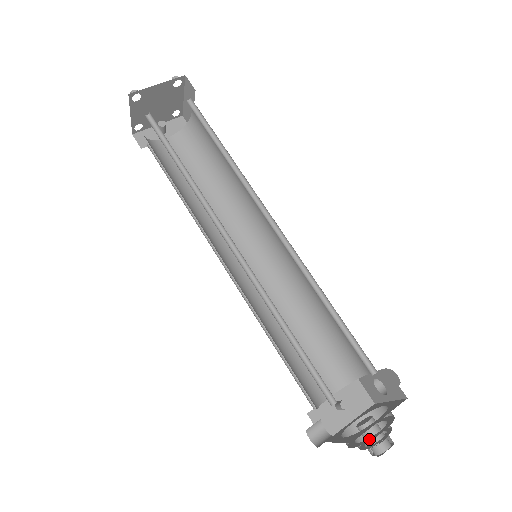
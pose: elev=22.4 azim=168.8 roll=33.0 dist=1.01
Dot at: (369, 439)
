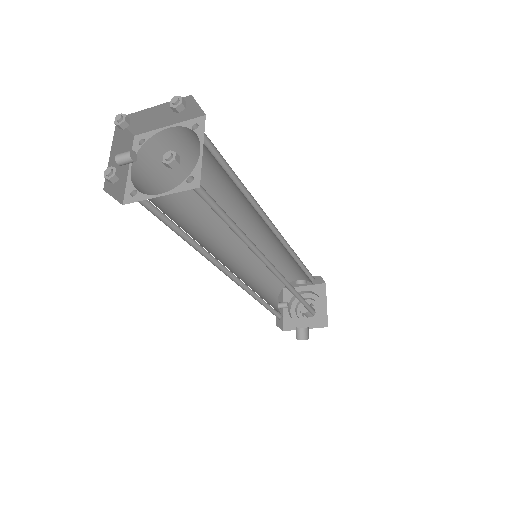
Dot at: occluded
